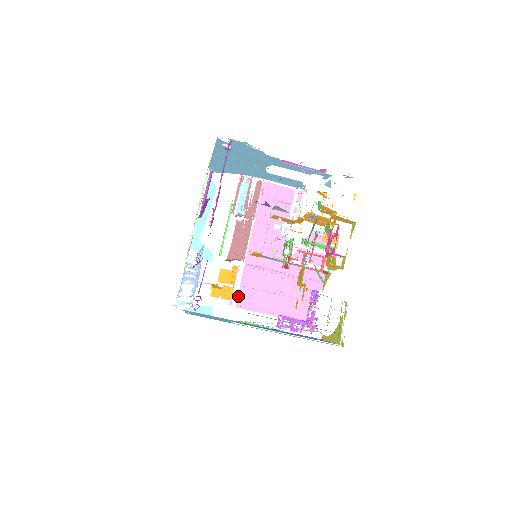
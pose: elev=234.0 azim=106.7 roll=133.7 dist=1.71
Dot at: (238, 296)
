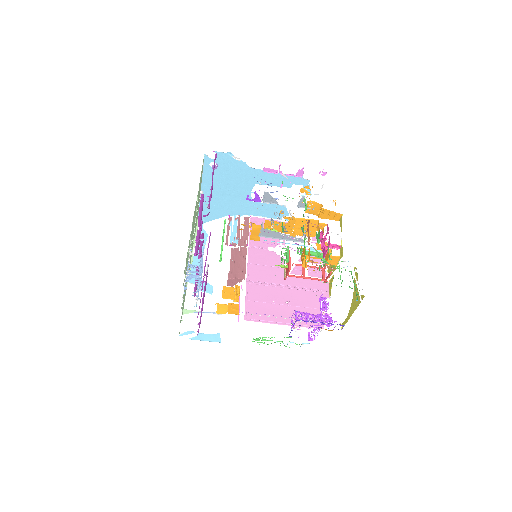
Dot at: (245, 310)
